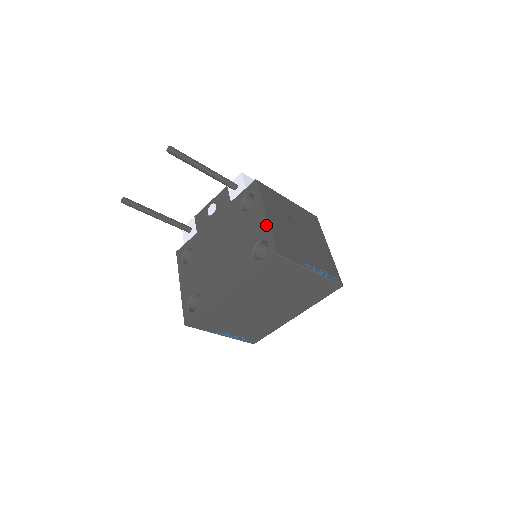
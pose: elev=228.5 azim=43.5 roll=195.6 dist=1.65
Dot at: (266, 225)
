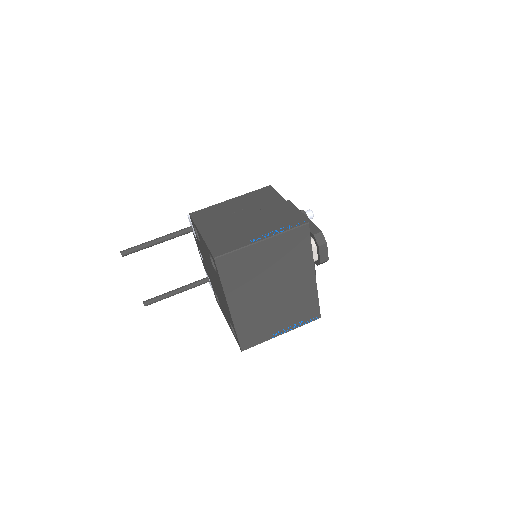
Dot at: (204, 242)
